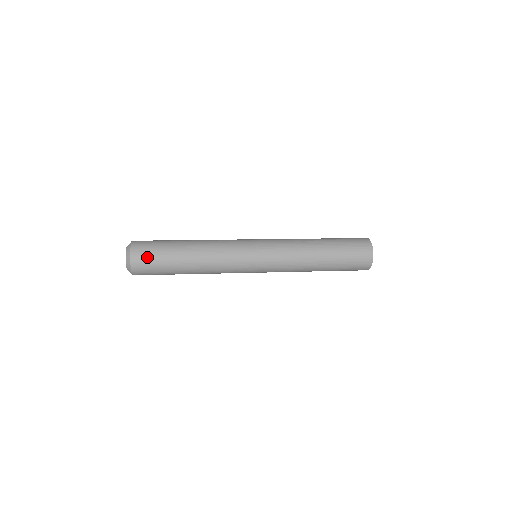
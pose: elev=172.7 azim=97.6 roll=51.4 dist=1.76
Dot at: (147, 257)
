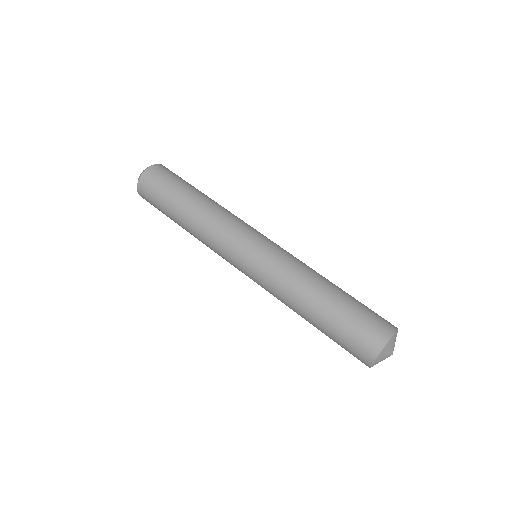
Dot at: occluded
